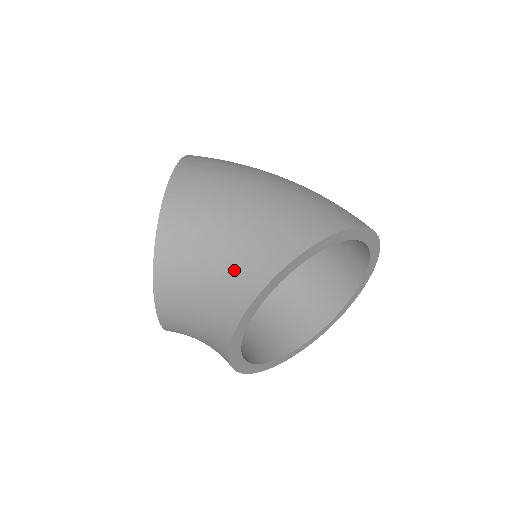
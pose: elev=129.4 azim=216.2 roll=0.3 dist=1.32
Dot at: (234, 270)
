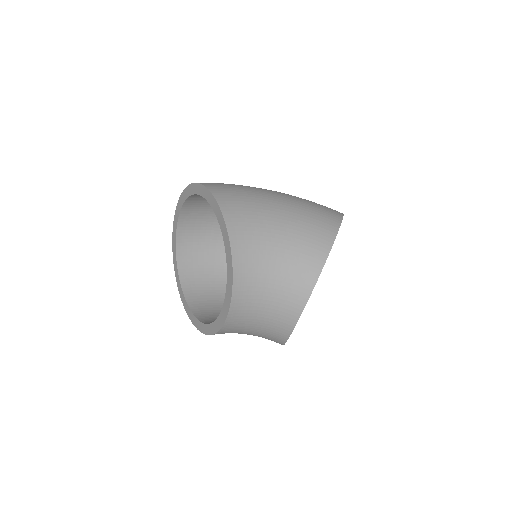
Dot at: (298, 256)
